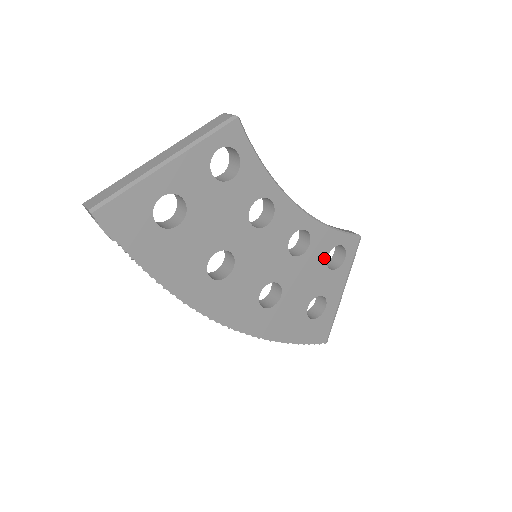
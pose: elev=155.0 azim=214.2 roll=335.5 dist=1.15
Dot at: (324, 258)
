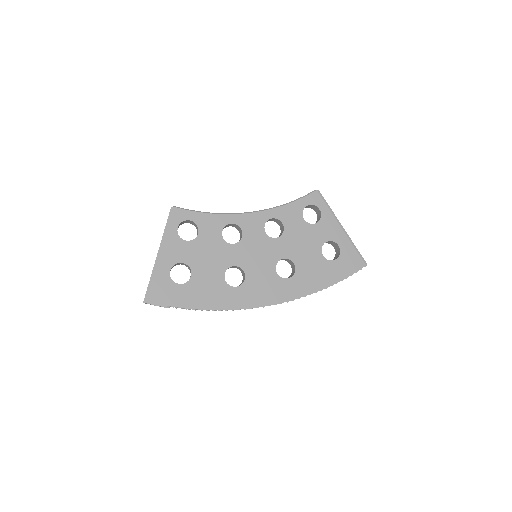
Dot at: (302, 222)
